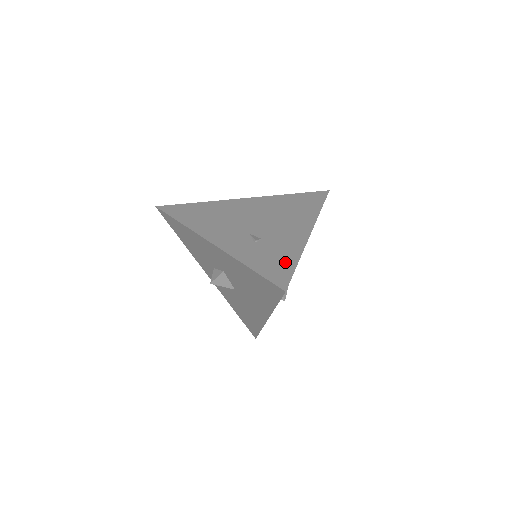
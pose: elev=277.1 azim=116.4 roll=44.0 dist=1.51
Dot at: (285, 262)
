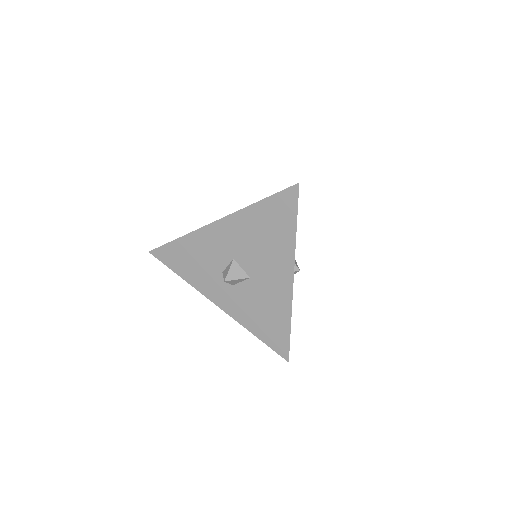
Dot at: occluded
